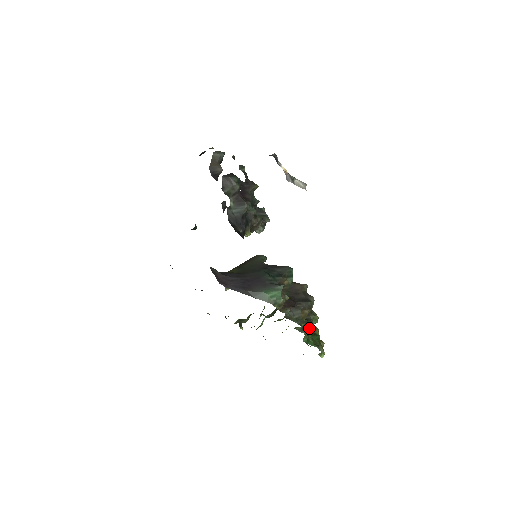
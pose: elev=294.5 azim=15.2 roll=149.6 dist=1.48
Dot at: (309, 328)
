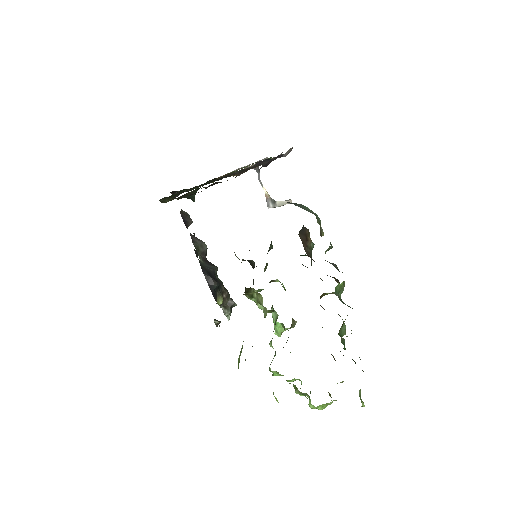
Dot at: occluded
